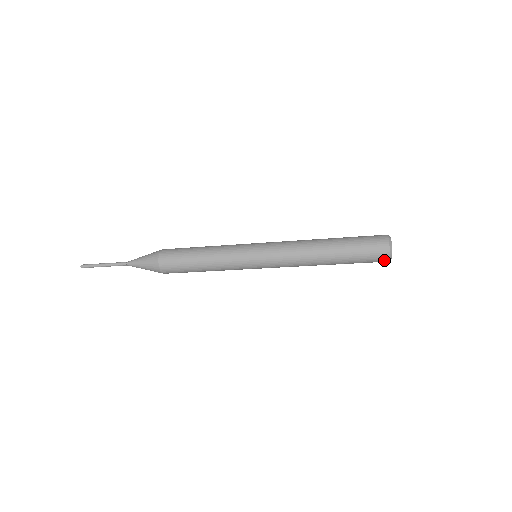
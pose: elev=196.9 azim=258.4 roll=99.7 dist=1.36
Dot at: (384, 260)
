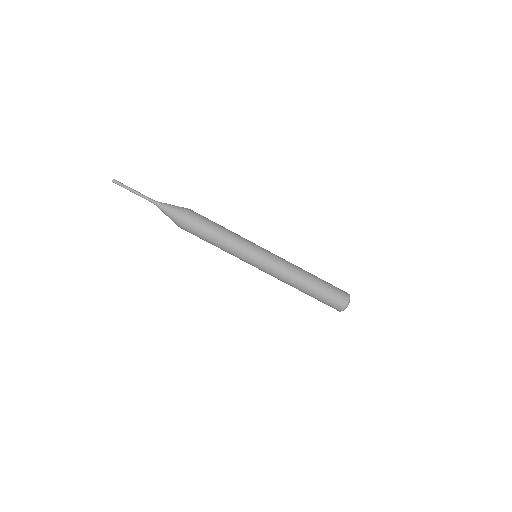
Dot at: (346, 296)
